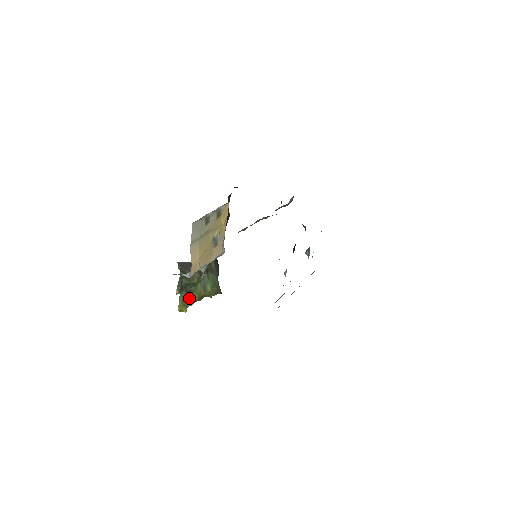
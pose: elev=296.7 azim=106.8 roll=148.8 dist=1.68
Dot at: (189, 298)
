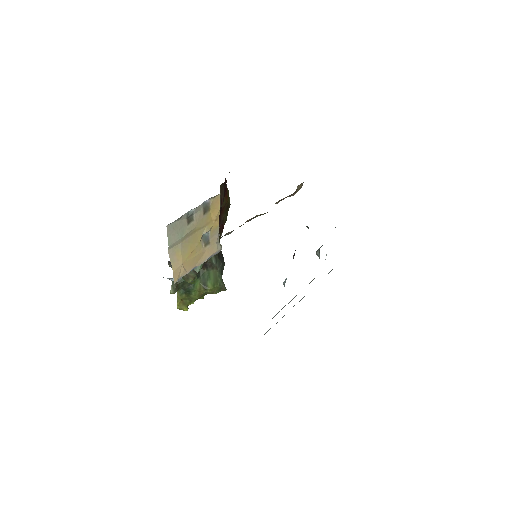
Dot at: (188, 296)
